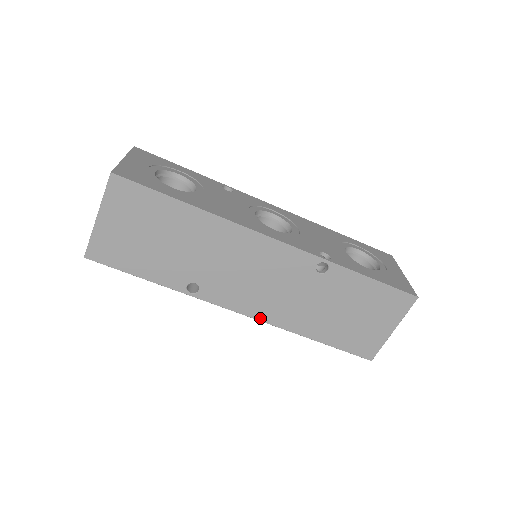
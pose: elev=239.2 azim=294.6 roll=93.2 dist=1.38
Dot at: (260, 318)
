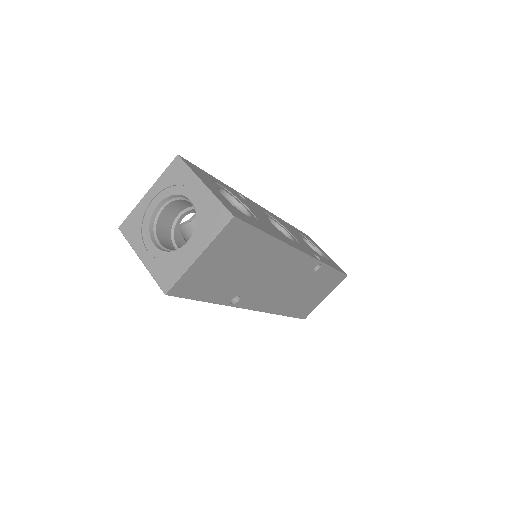
Dot at: (264, 310)
